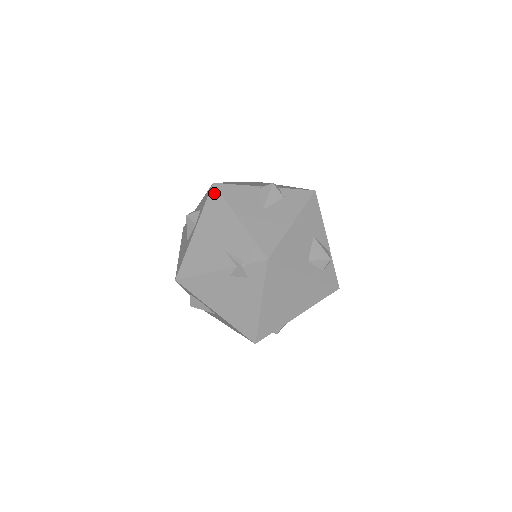
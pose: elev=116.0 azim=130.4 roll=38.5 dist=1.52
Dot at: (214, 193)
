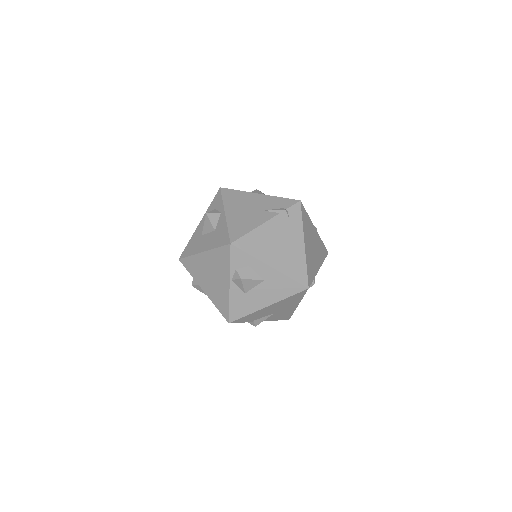
Dot at: (226, 191)
